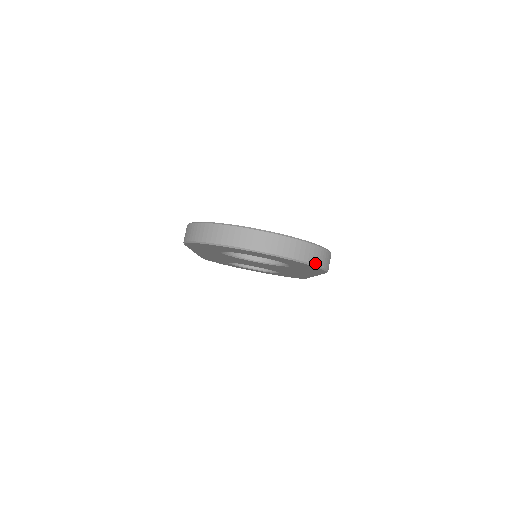
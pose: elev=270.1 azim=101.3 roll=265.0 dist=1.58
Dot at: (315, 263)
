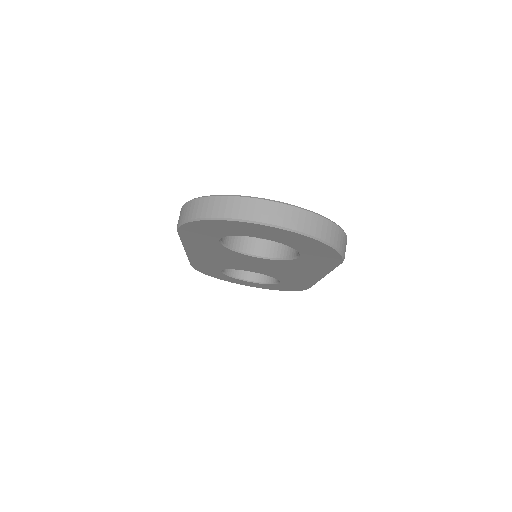
Dot at: (333, 243)
